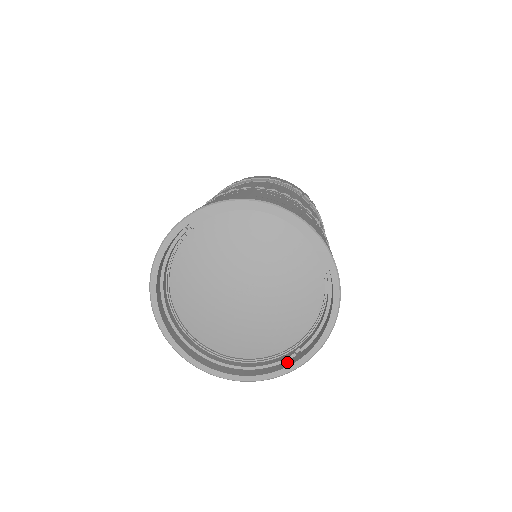
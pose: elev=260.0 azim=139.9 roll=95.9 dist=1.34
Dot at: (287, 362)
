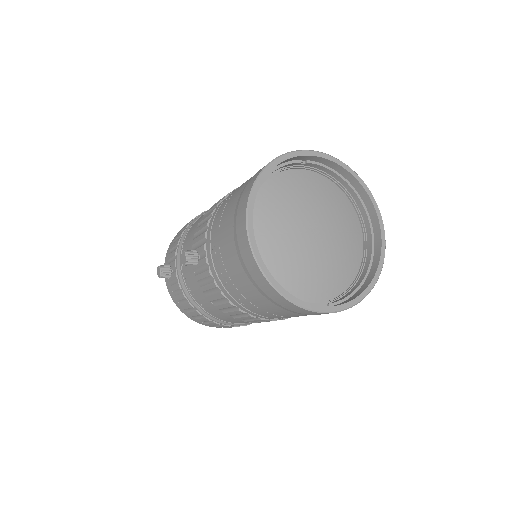
Dot at: occluded
